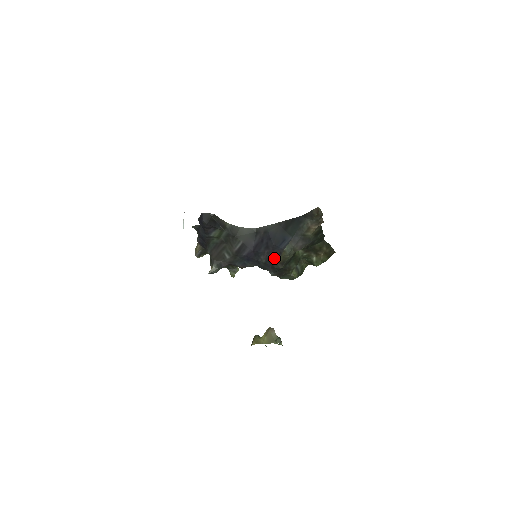
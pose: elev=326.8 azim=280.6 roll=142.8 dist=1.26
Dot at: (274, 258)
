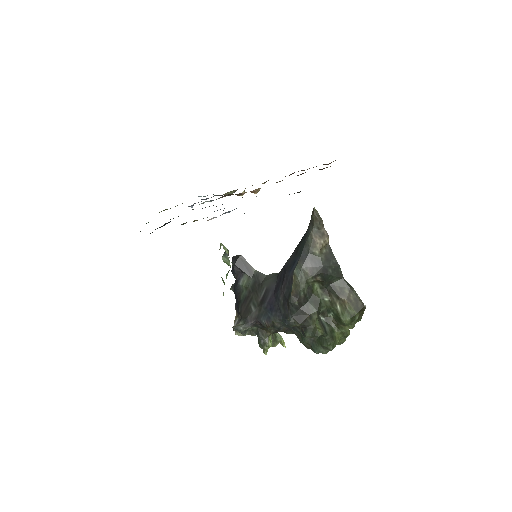
Dot at: (288, 290)
